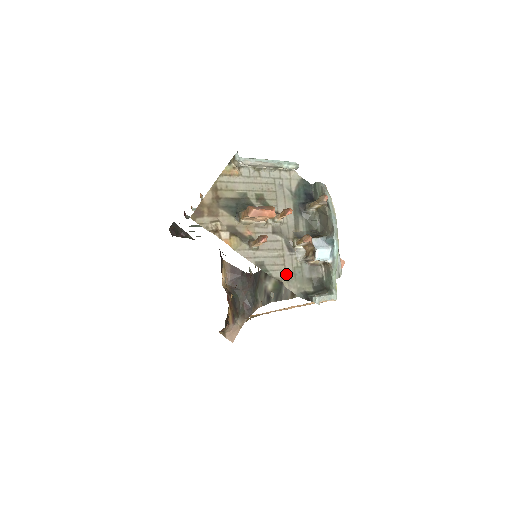
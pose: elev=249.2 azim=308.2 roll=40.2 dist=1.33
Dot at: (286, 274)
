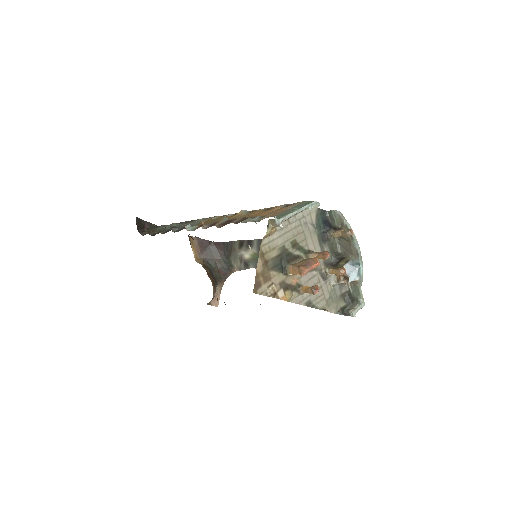
Dot at: (326, 301)
